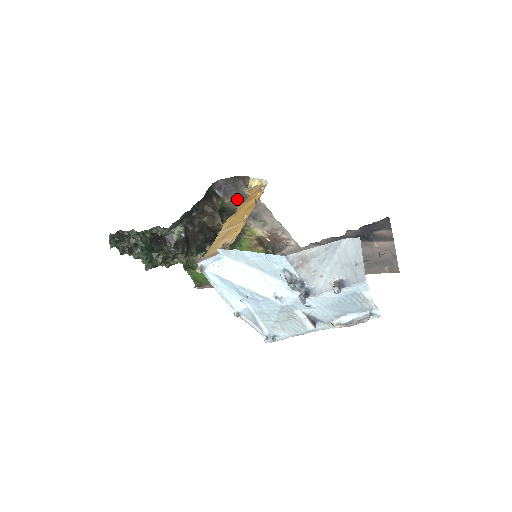
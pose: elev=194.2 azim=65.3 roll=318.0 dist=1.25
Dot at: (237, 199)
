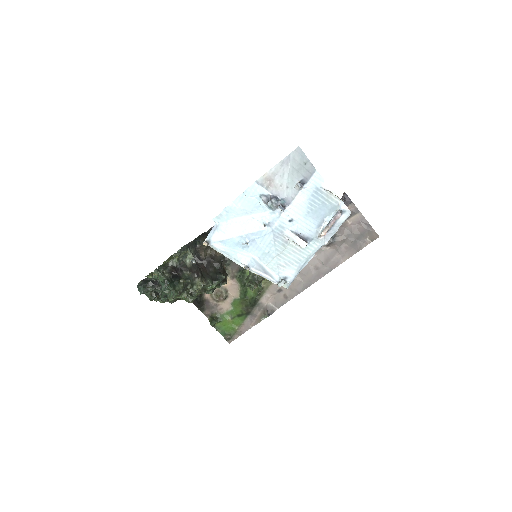
Dot at: occluded
